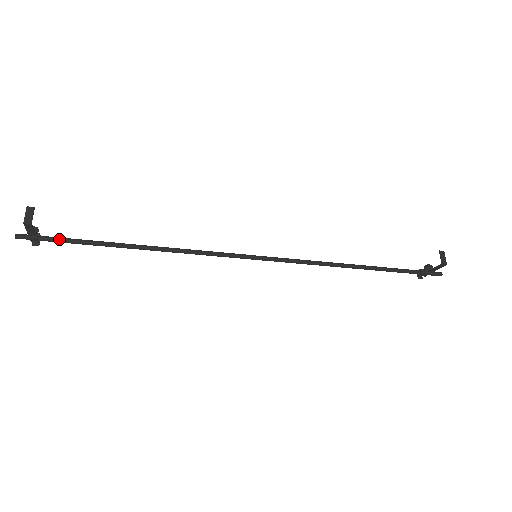
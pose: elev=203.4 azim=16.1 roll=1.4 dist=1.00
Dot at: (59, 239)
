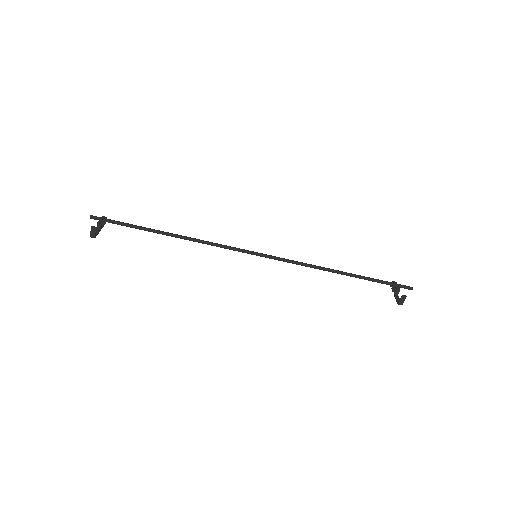
Dot at: (118, 224)
